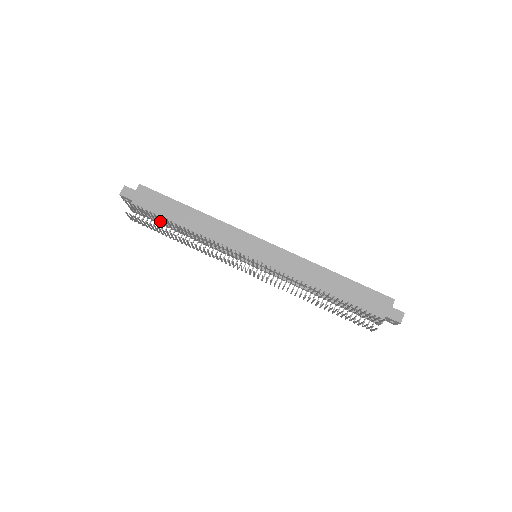
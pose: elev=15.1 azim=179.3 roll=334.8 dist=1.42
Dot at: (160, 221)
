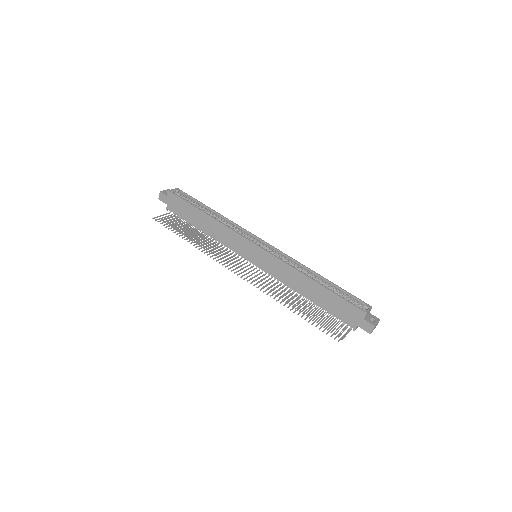
Dot at: occluded
